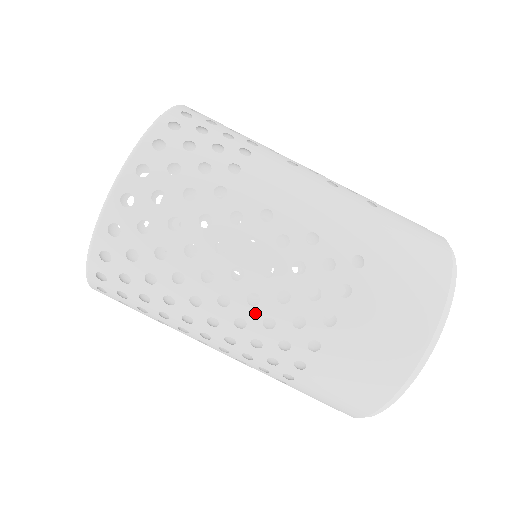
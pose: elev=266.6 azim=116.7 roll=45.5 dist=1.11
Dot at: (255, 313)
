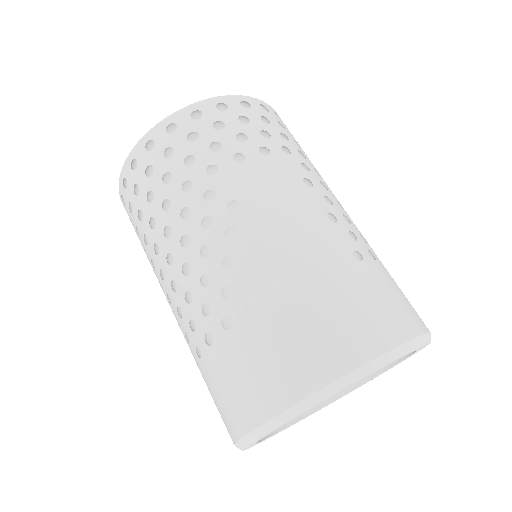
Dot at: (183, 282)
